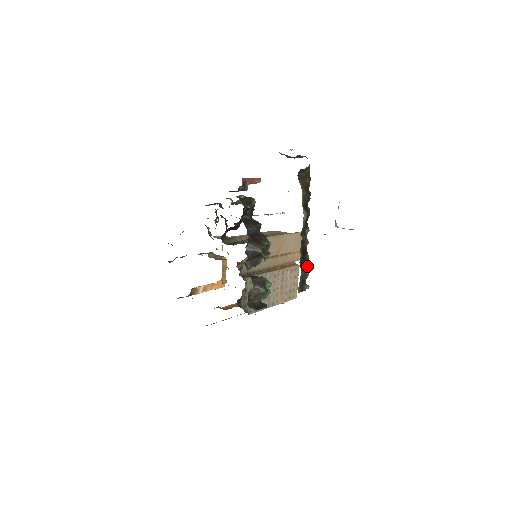
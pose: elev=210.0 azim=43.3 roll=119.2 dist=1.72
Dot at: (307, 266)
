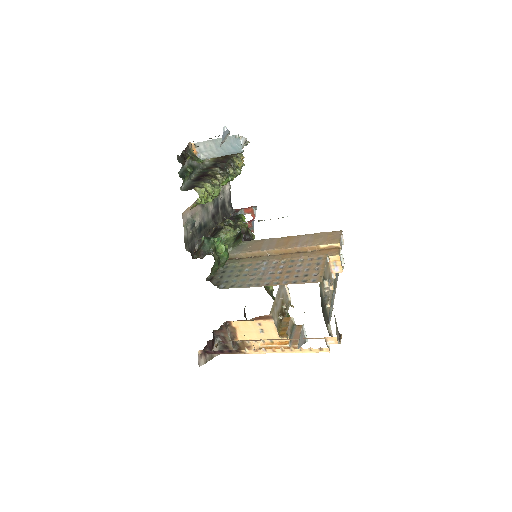
Dot at: (203, 180)
